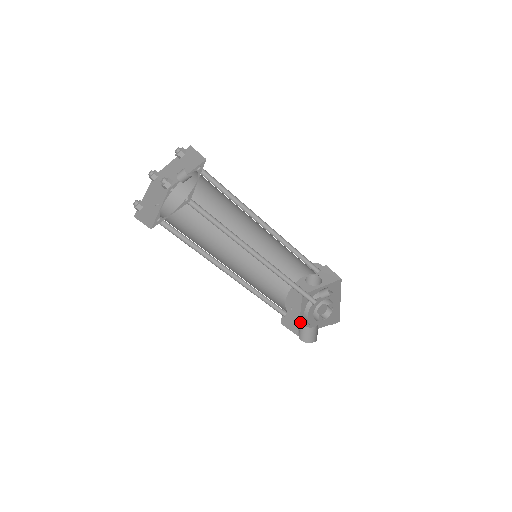
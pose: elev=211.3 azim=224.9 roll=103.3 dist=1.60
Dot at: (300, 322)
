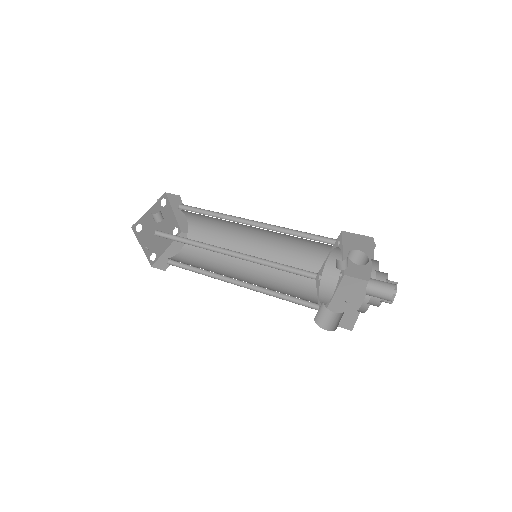
Dot at: (328, 309)
